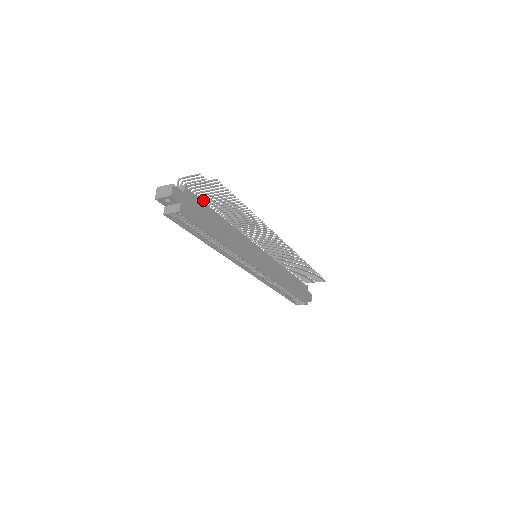
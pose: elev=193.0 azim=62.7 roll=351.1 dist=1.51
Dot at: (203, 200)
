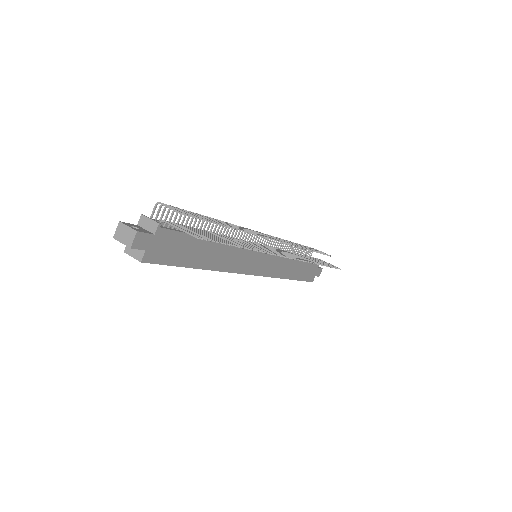
Dot at: (187, 226)
